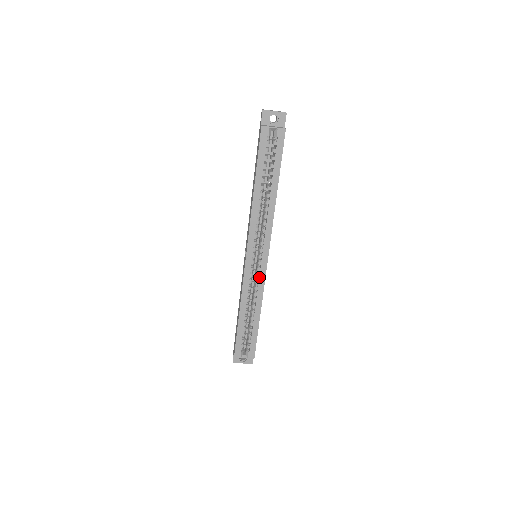
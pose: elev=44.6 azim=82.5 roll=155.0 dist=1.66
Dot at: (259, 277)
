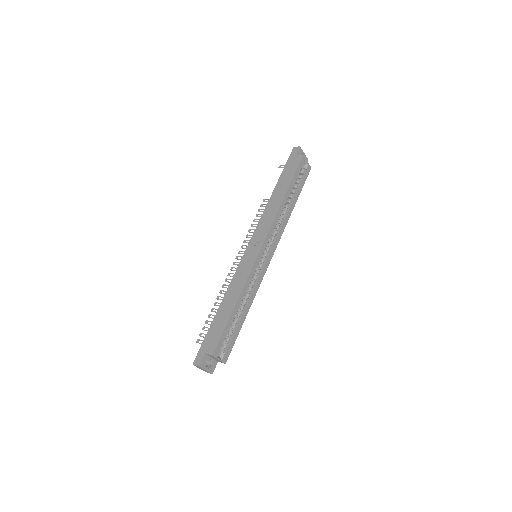
Dot at: (260, 274)
